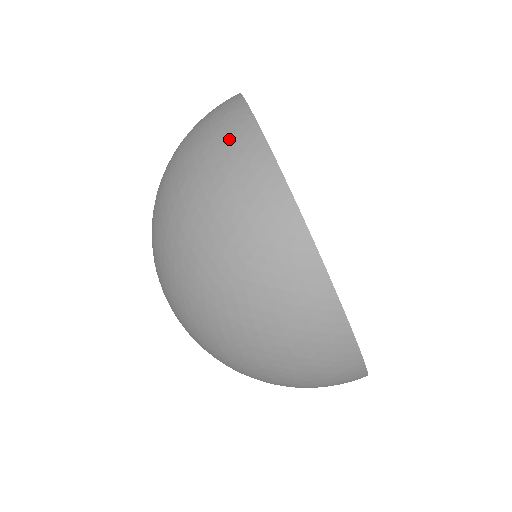
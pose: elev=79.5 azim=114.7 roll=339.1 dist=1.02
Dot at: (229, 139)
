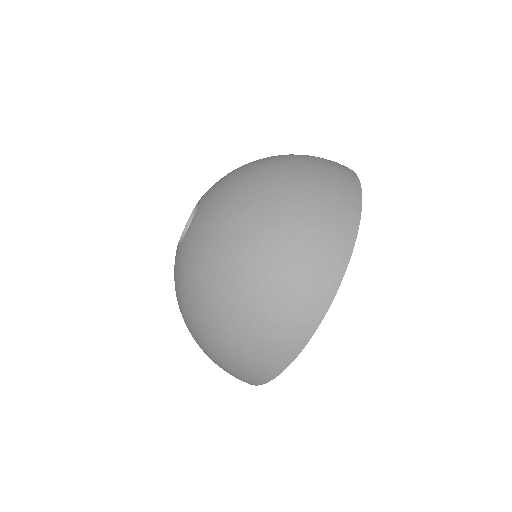
Dot at: (339, 167)
